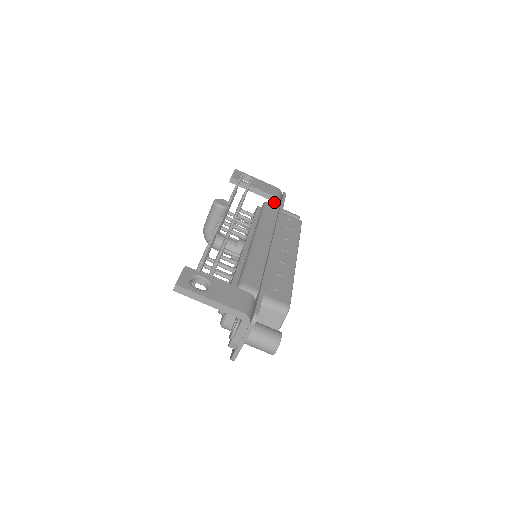
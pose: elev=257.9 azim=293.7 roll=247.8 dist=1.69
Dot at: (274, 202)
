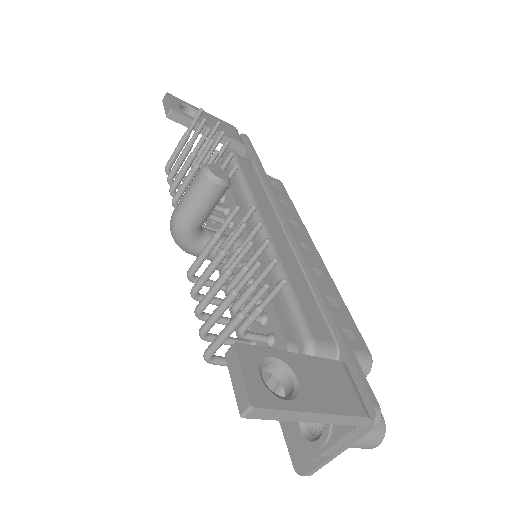
Dot at: (238, 152)
